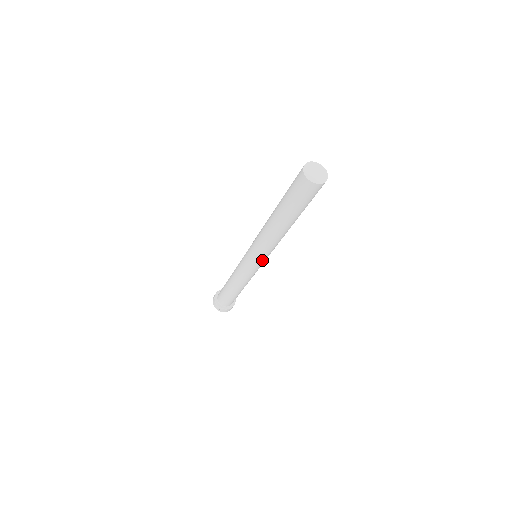
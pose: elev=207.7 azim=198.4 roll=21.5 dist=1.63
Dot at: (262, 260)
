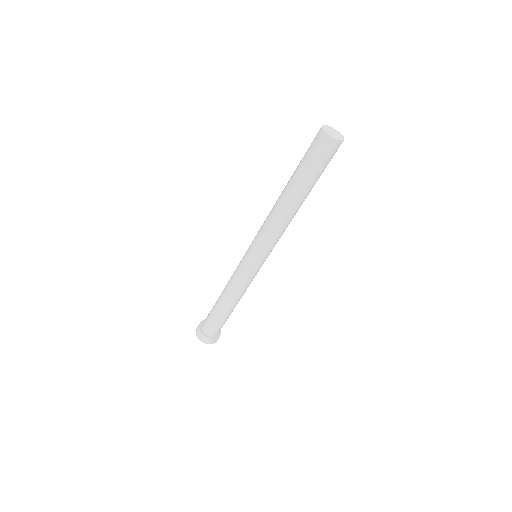
Dot at: occluded
